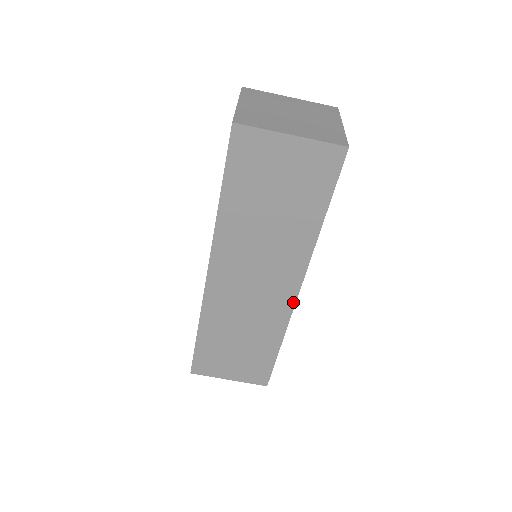
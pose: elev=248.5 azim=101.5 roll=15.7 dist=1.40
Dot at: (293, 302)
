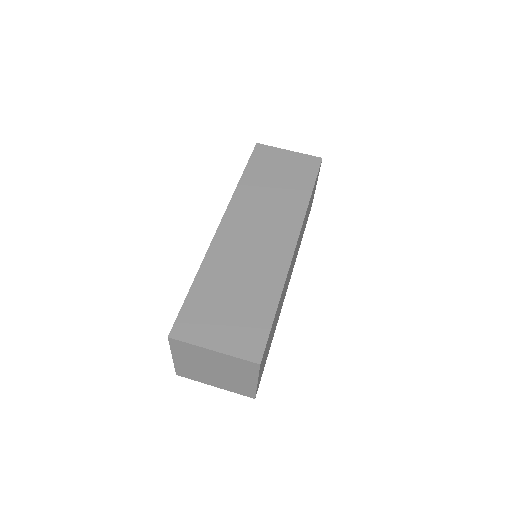
Dot at: (292, 252)
